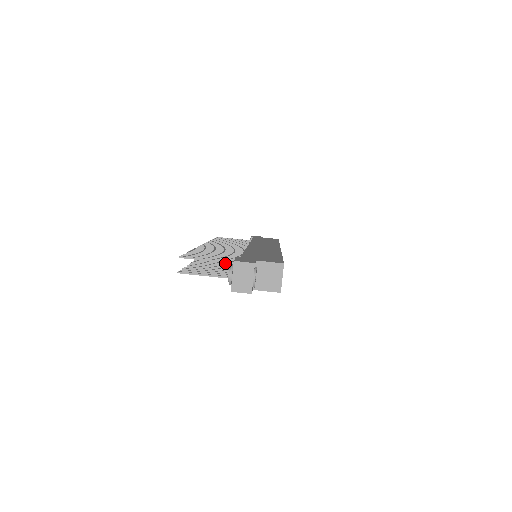
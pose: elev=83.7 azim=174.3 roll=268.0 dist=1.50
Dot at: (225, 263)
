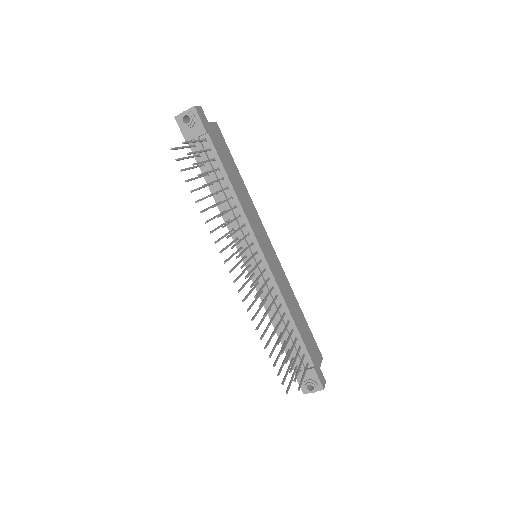
Dot at: occluded
